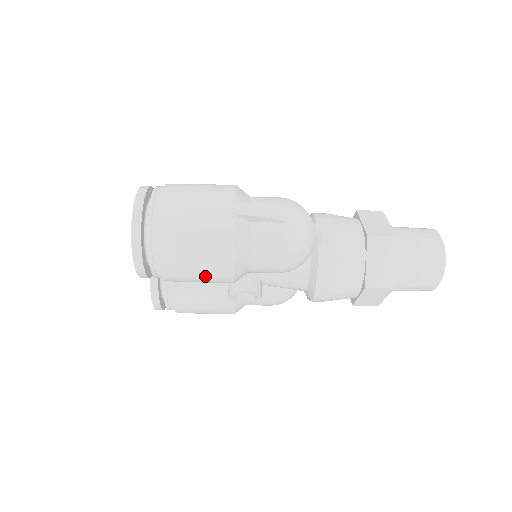
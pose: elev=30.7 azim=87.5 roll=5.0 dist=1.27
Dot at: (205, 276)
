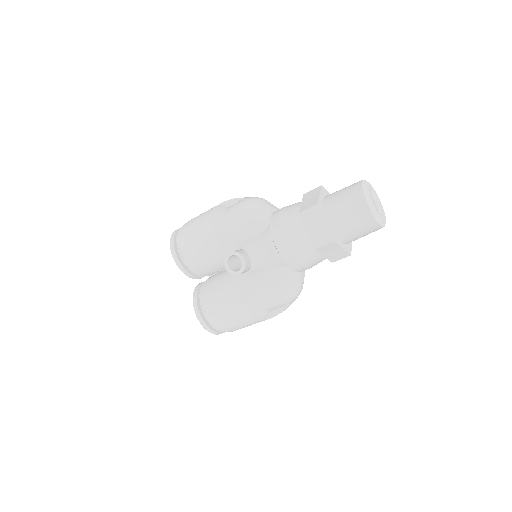
Dot at: (201, 239)
